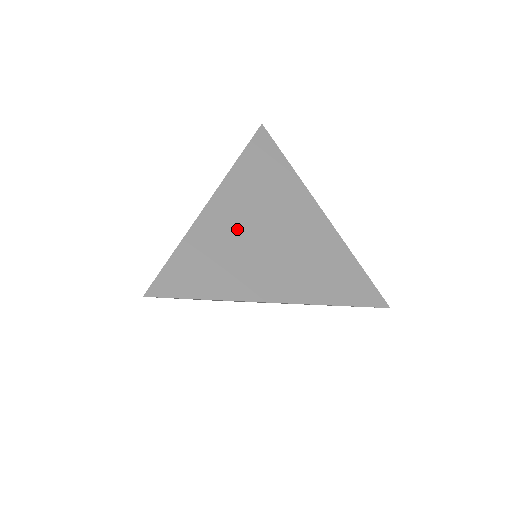
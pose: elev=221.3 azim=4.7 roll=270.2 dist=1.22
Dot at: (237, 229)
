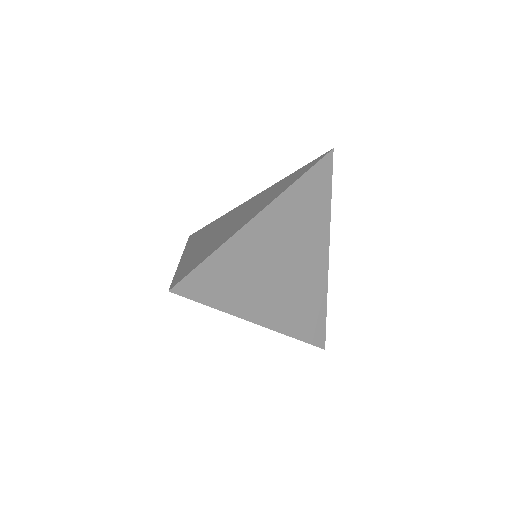
Dot at: (264, 250)
